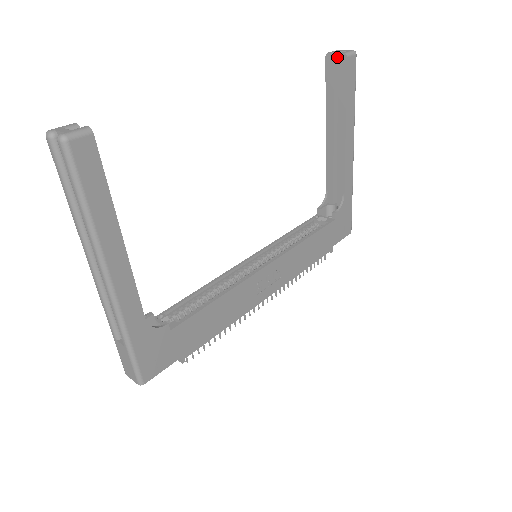
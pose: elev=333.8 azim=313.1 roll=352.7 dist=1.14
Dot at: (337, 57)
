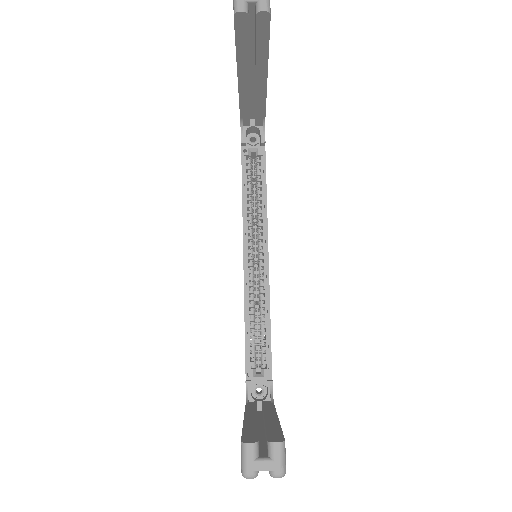
Dot at: (248, 9)
